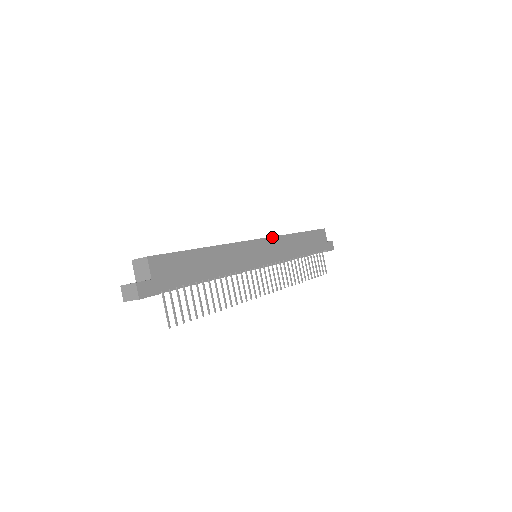
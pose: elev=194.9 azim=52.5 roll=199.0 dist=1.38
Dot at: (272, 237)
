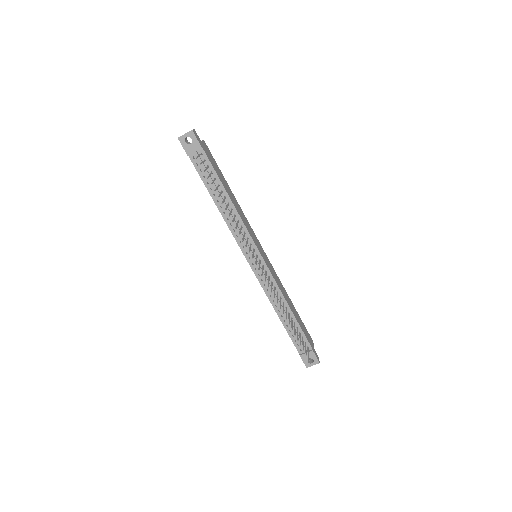
Dot at: (271, 265)
